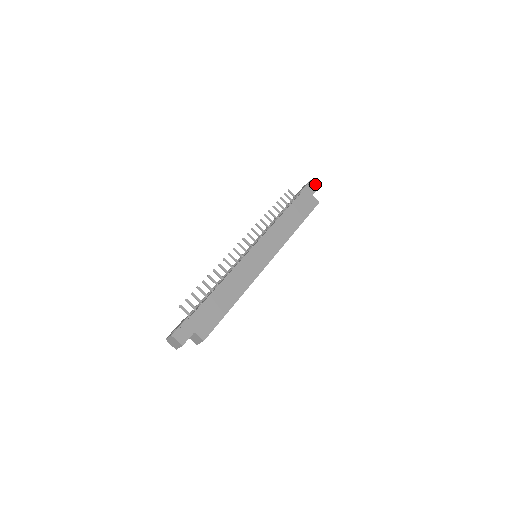
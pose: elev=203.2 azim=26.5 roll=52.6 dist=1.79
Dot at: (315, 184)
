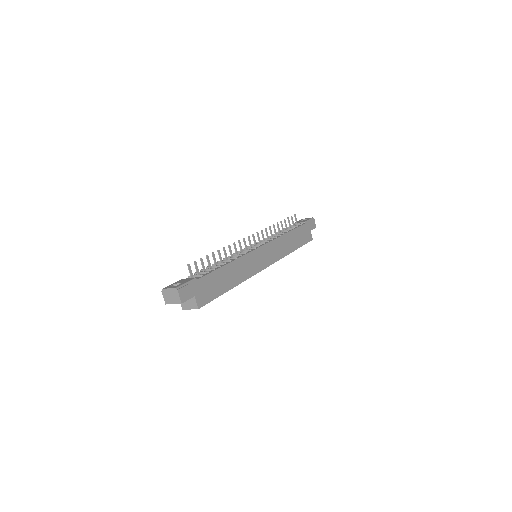
Dot at: occluded
